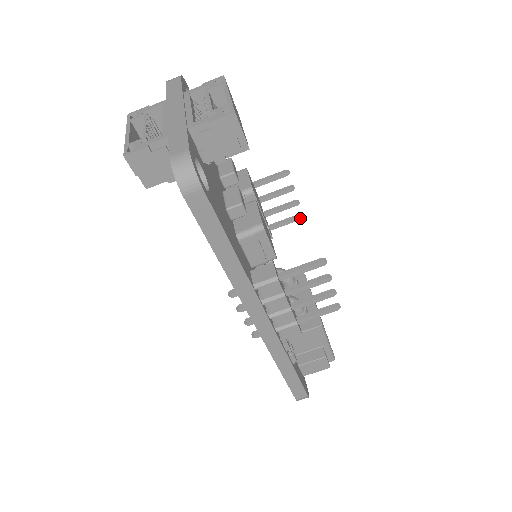
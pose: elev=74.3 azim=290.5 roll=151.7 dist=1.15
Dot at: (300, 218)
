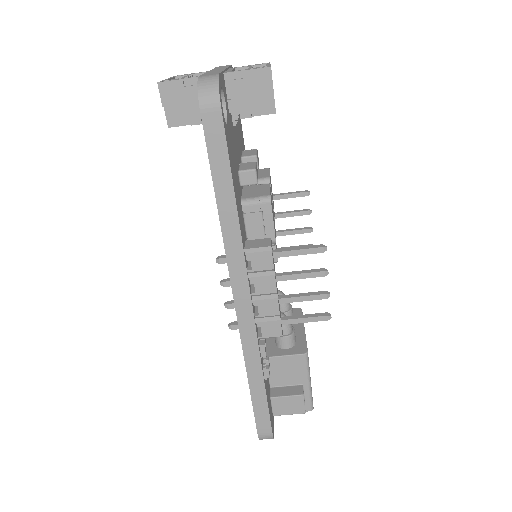
Dot at: occluded
